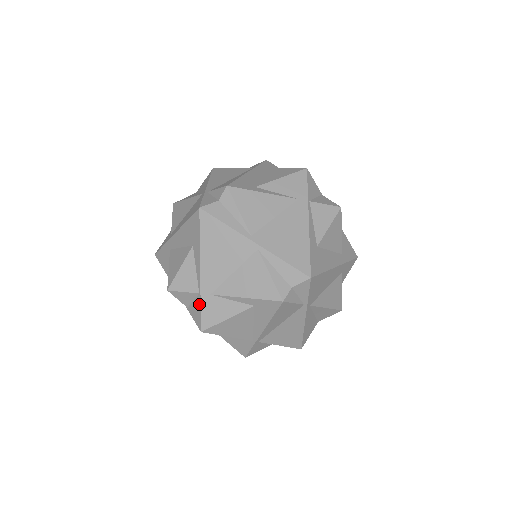
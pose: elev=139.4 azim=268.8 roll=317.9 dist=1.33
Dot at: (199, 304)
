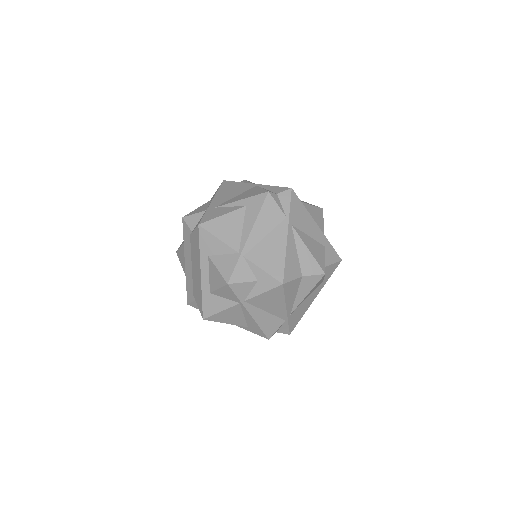
Dot at: (204, 214)
